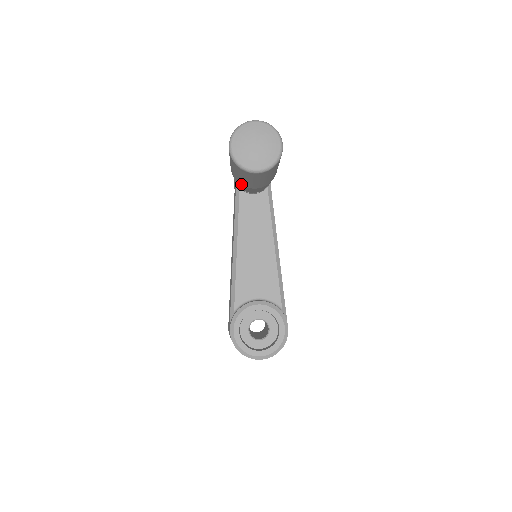
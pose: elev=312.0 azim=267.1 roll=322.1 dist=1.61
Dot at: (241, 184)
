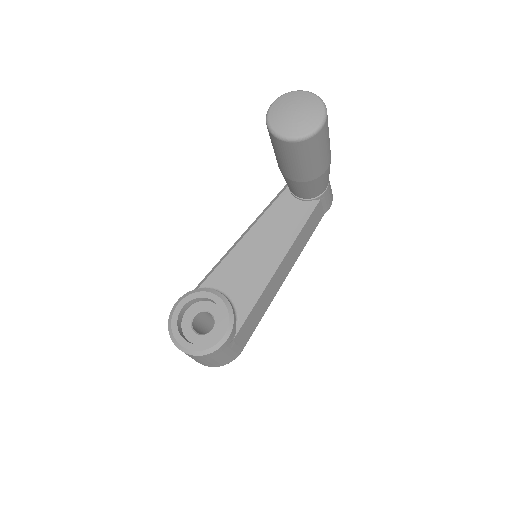
Dot at: occluded
